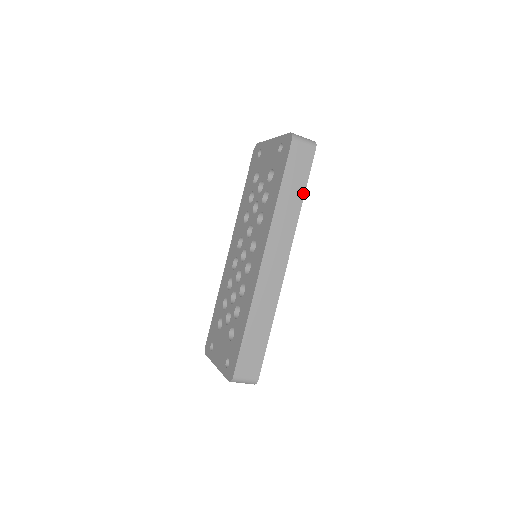
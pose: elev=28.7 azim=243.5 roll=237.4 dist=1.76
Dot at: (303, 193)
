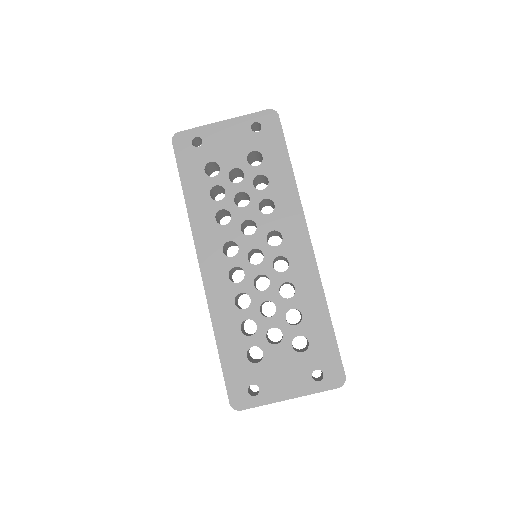
Dot at: occluded
